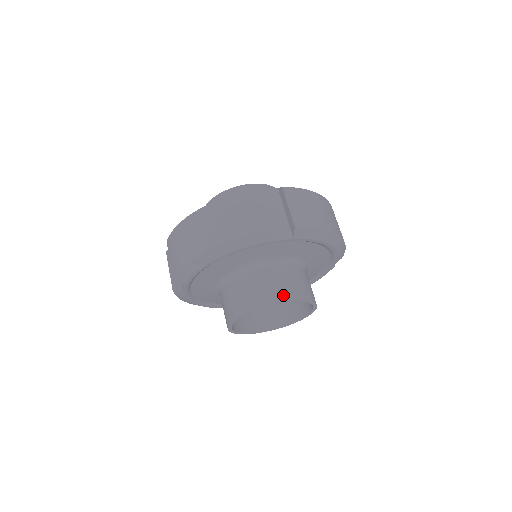
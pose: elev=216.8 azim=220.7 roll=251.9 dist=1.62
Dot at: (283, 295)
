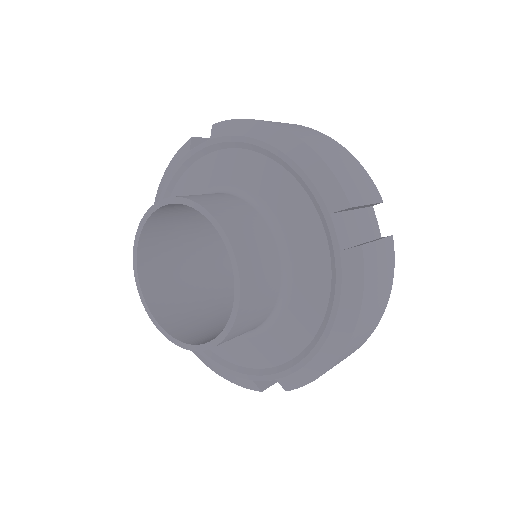
Dot at: occluded
